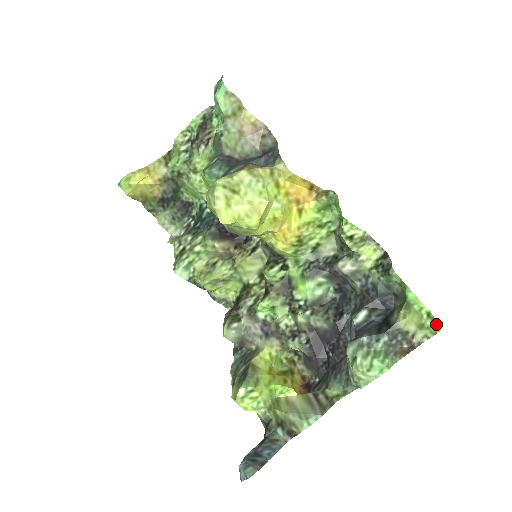
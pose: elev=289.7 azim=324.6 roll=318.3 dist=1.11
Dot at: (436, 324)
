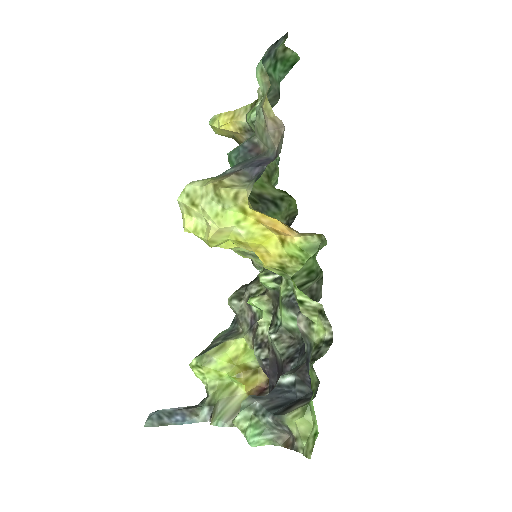
Dot at: (311, 449)
